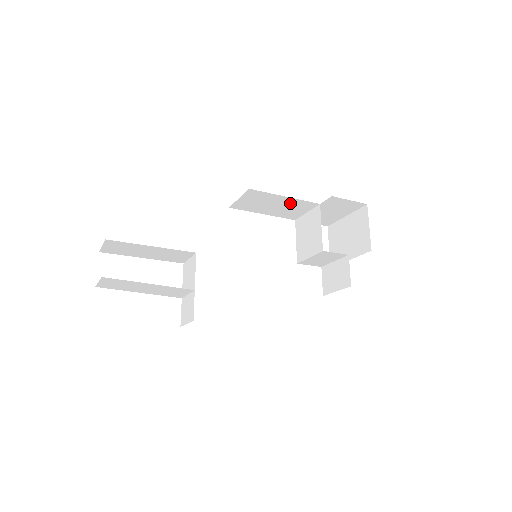
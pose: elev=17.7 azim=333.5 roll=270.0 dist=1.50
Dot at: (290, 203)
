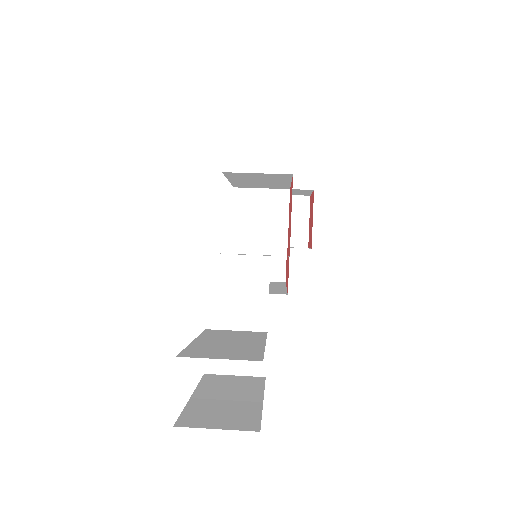
Dot at: (276, 184)
